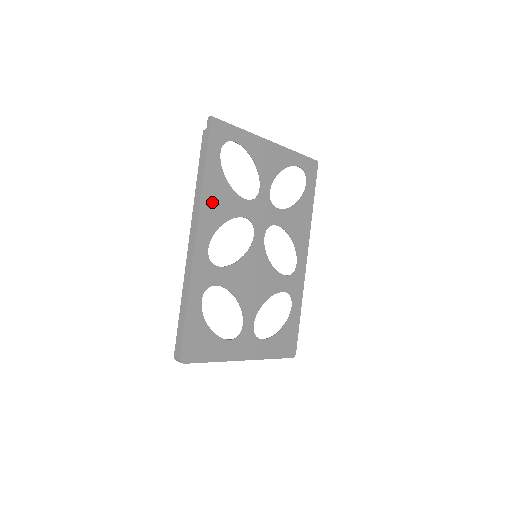
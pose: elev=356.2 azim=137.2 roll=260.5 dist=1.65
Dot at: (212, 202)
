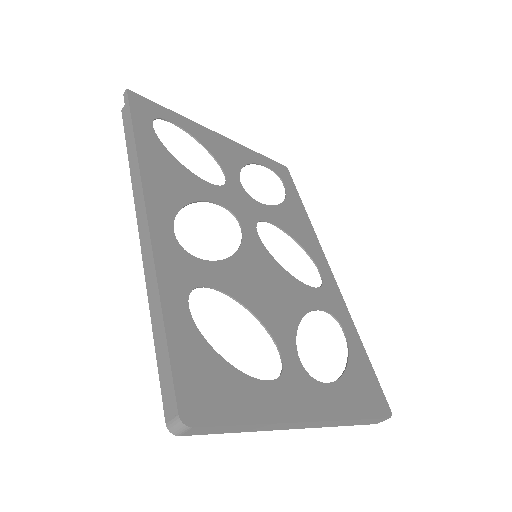
Dot at: (159, 175)
